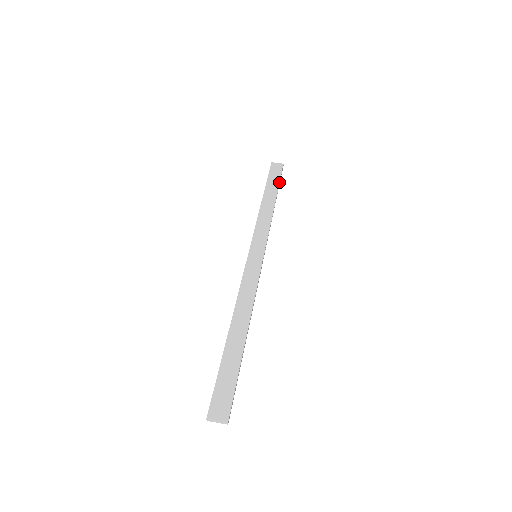
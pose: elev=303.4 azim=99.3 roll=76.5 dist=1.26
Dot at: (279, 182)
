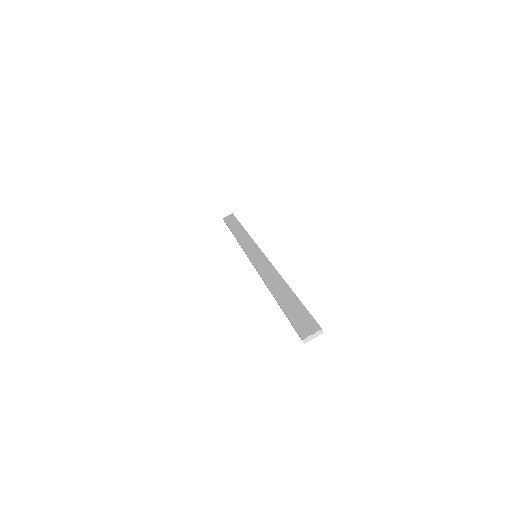
Dot at: (238, 221)
